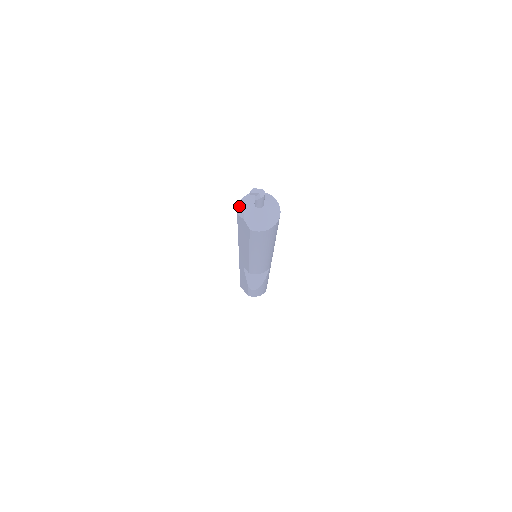
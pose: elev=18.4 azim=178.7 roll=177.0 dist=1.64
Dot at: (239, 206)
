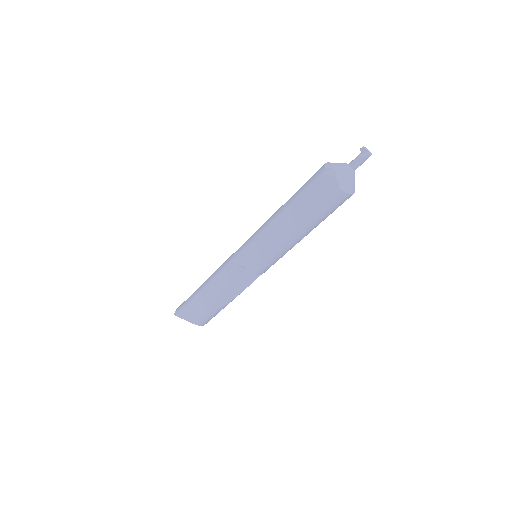
Dot at: (328, 166)
